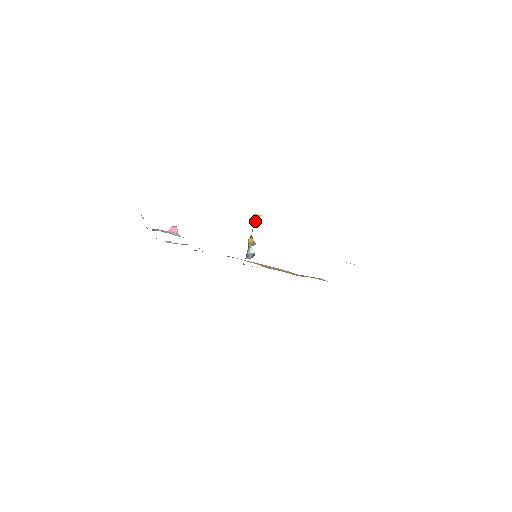
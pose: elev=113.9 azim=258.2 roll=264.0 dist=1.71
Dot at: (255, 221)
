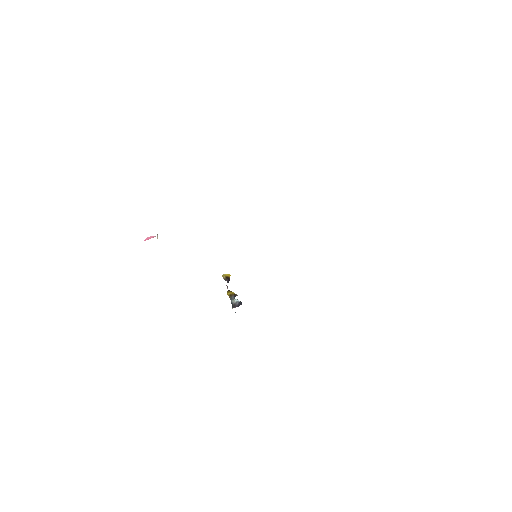
Dot at: (226, 280)
